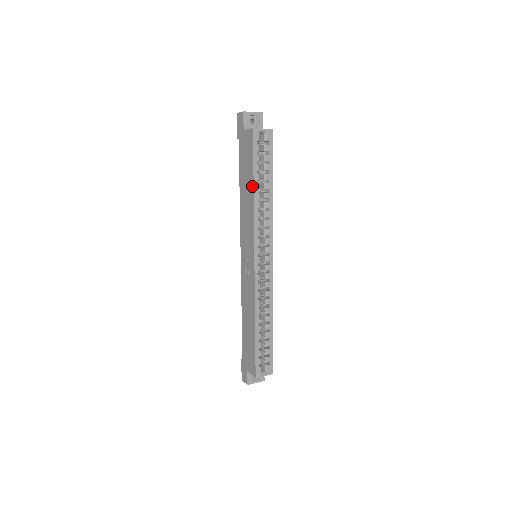
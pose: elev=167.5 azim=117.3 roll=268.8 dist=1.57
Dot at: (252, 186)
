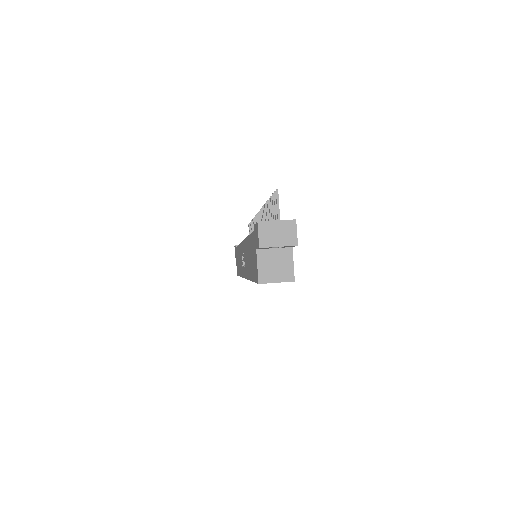
Dot at: (250, 277)
